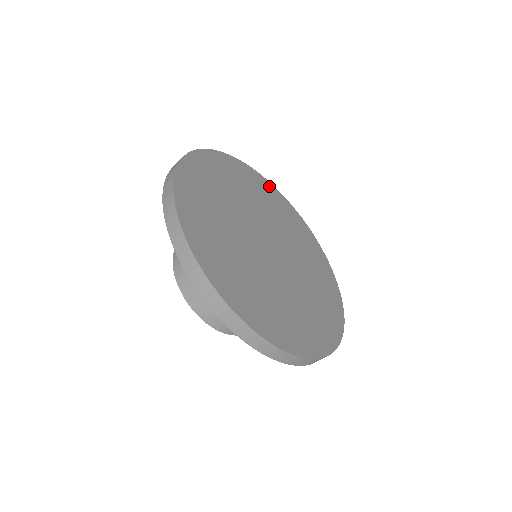
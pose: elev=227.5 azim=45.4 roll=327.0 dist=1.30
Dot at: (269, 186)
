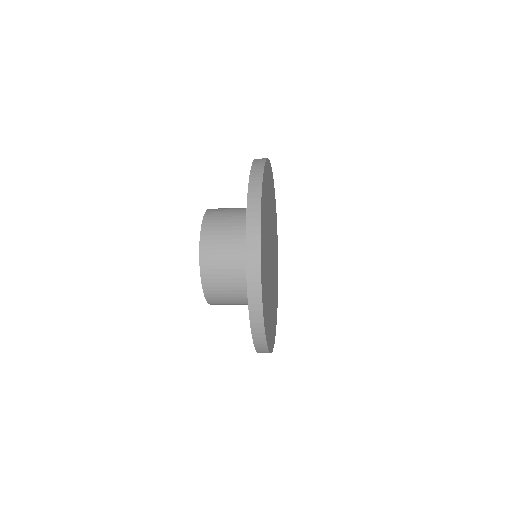
Dot at: (276, 217)
